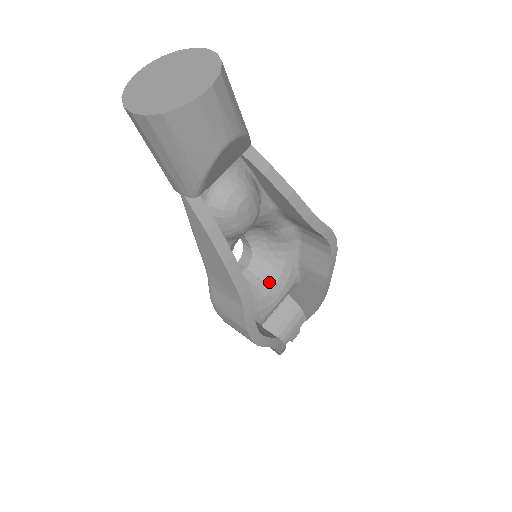
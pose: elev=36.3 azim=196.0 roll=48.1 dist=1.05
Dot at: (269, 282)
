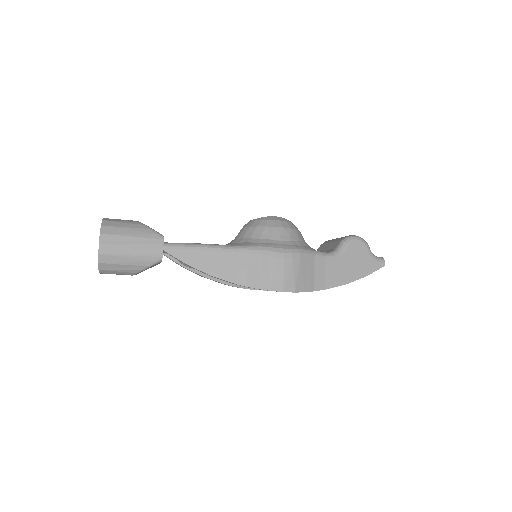
Dot at: occluded
